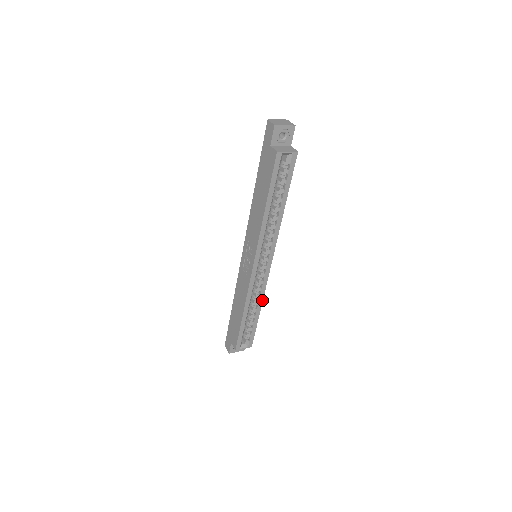
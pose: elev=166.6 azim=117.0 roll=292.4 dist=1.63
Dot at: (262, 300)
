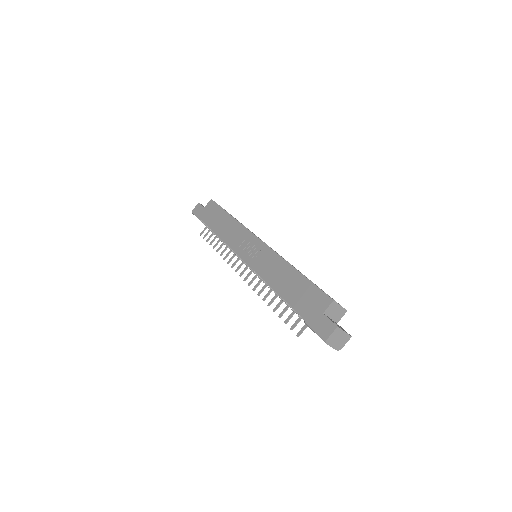
Dot at: occluded
